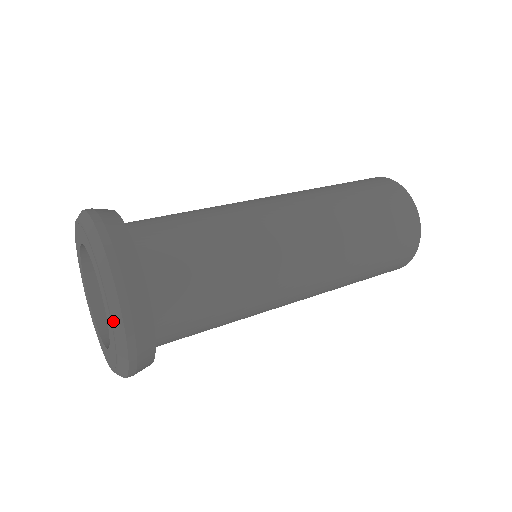
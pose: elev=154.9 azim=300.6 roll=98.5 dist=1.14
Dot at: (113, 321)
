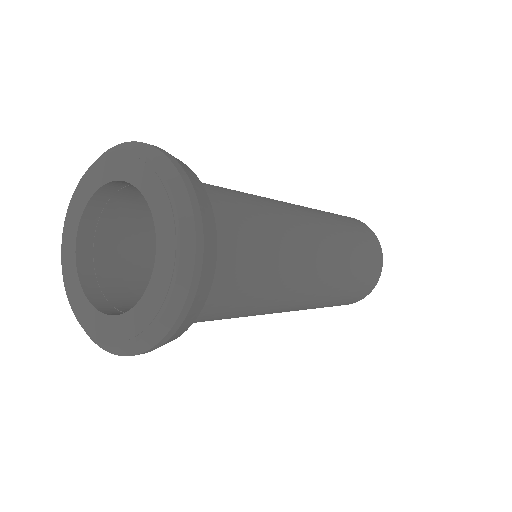
Dot at: (180, 257)
